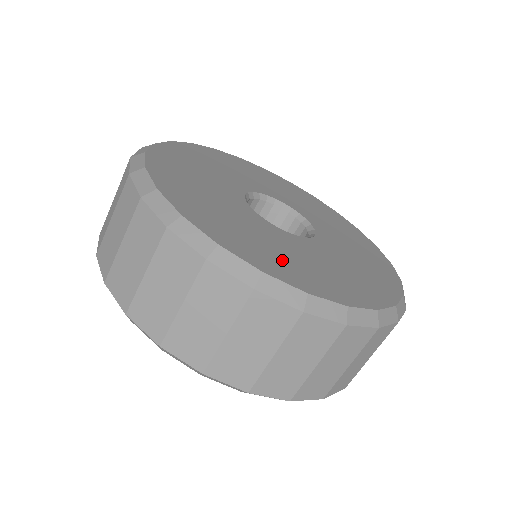
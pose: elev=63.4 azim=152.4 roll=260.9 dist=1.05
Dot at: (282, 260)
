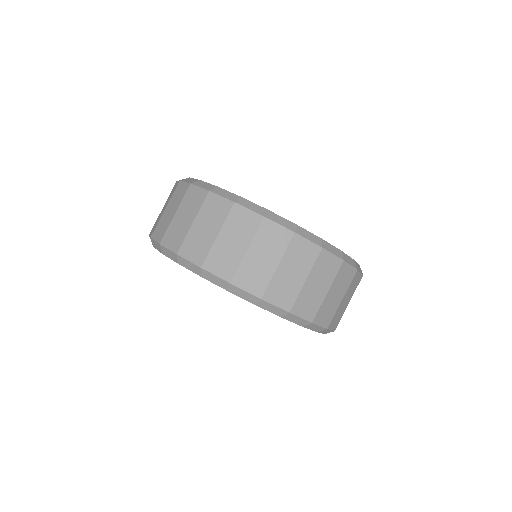
Dot at: occluded
